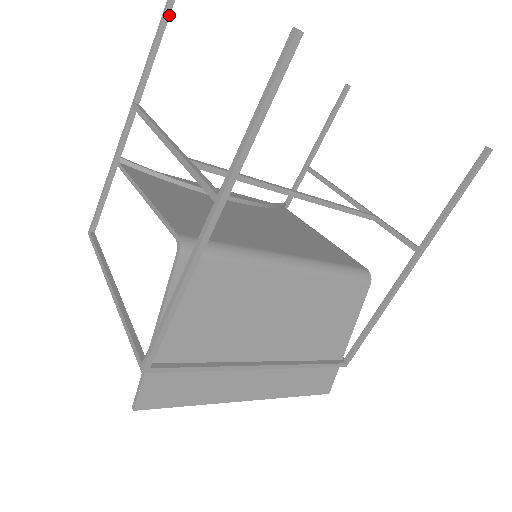
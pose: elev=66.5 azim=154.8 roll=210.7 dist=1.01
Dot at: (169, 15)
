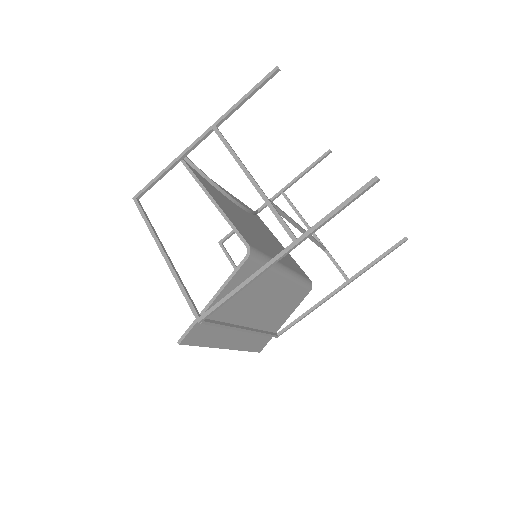
Dot at: (266, 82)
